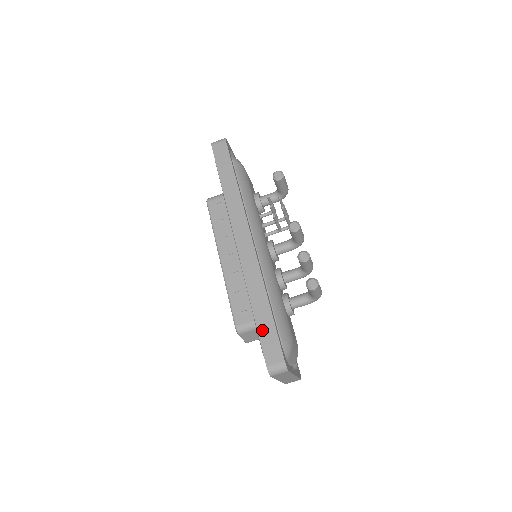
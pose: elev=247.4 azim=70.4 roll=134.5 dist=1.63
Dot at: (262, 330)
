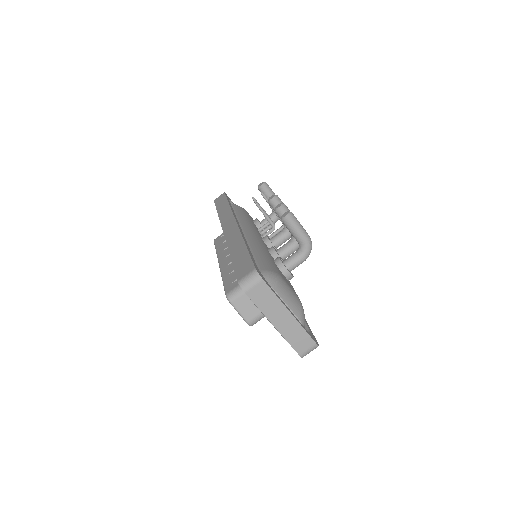
Dot at: (237, 262)
